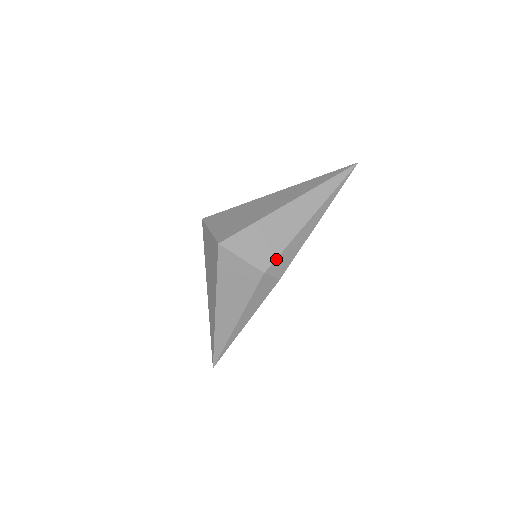
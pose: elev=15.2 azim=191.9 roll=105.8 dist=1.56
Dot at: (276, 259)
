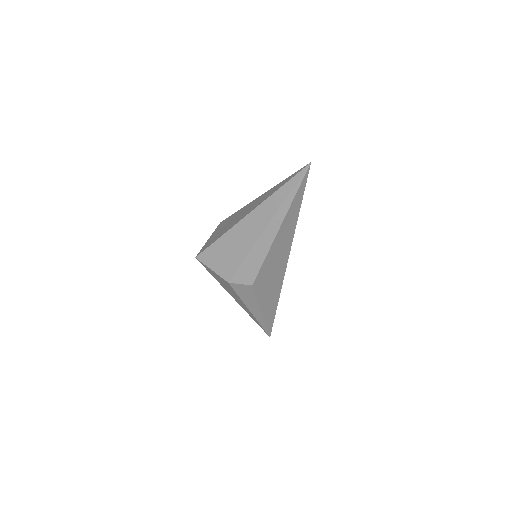
Dot at: (237, 271)
